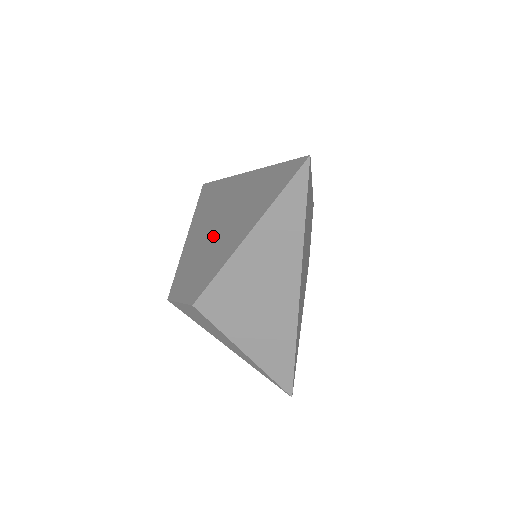
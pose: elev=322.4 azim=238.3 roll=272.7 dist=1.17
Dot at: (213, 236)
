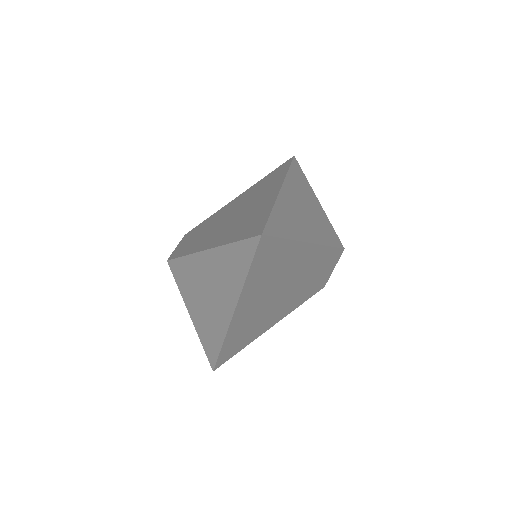
Dot at: (225, 219)
